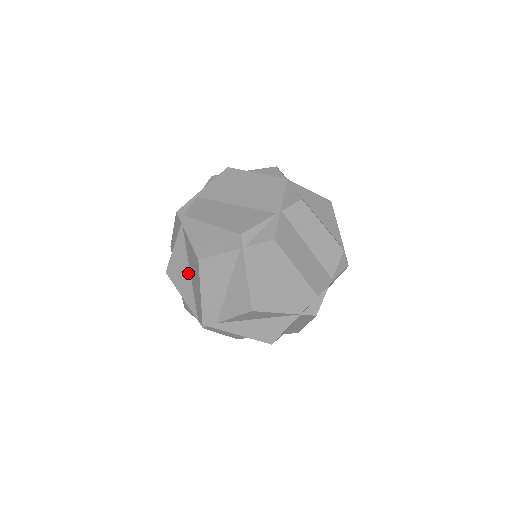
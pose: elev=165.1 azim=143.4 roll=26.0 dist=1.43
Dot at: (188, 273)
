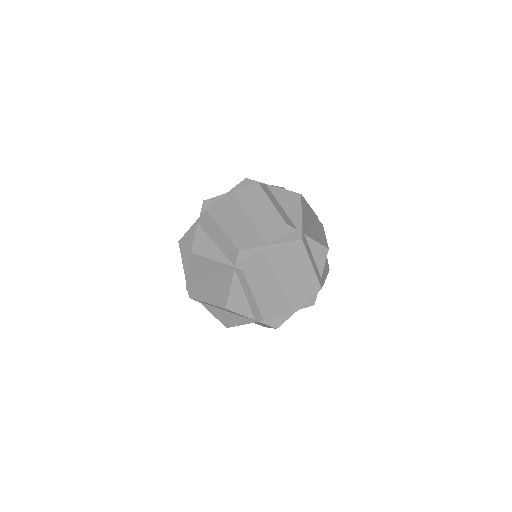
Dot at: (208, 276)
